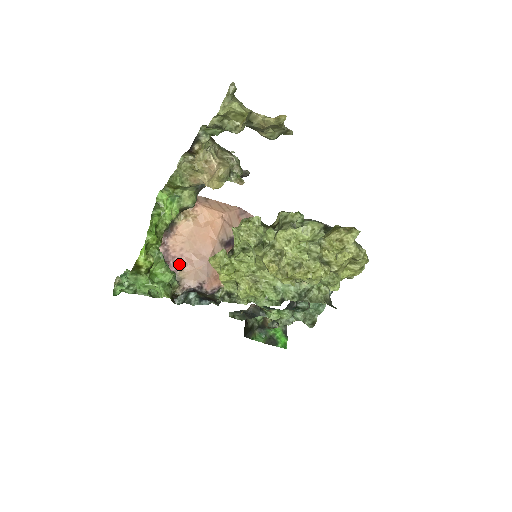
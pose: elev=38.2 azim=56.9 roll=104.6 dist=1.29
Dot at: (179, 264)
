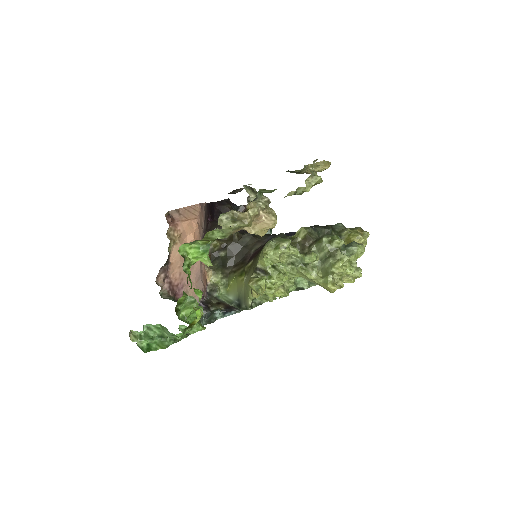
Dot at: (183, 288)
